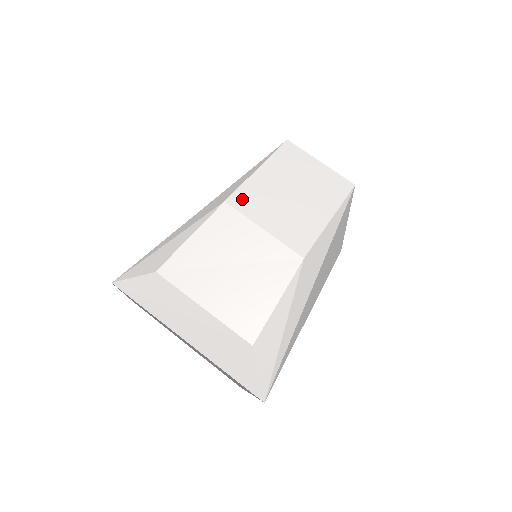
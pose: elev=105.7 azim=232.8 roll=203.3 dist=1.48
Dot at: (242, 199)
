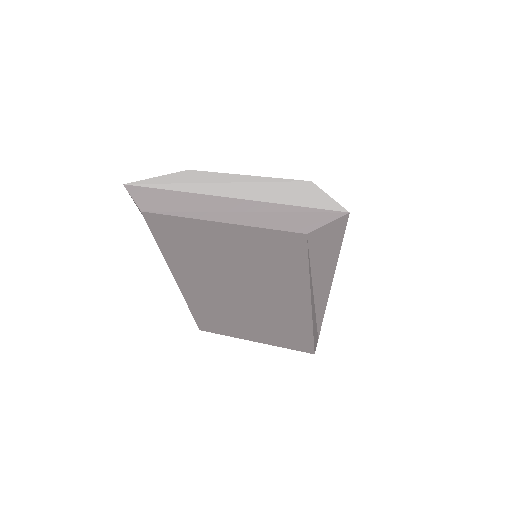
Dot at: occluded
